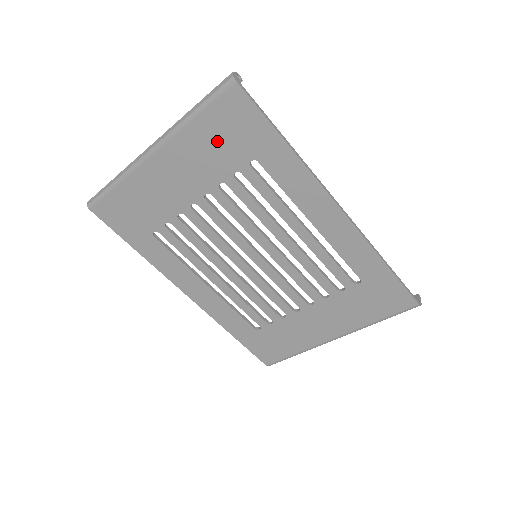
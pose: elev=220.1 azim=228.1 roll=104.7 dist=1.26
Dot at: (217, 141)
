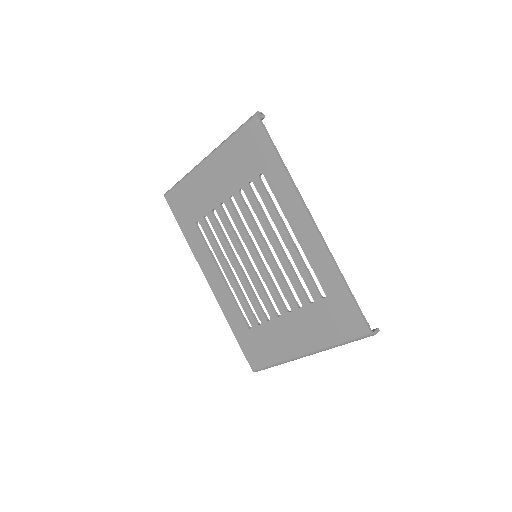
Dot at: (242, 157)
